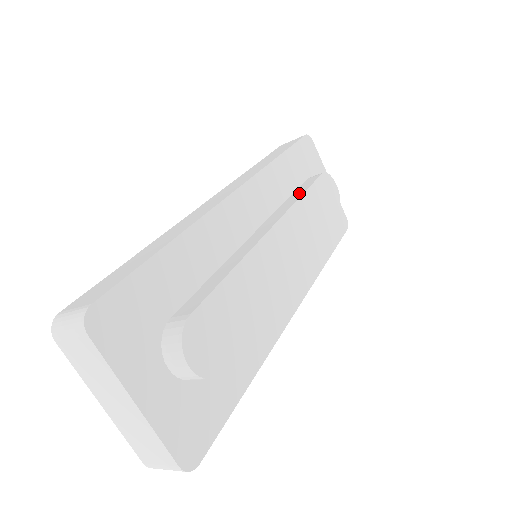
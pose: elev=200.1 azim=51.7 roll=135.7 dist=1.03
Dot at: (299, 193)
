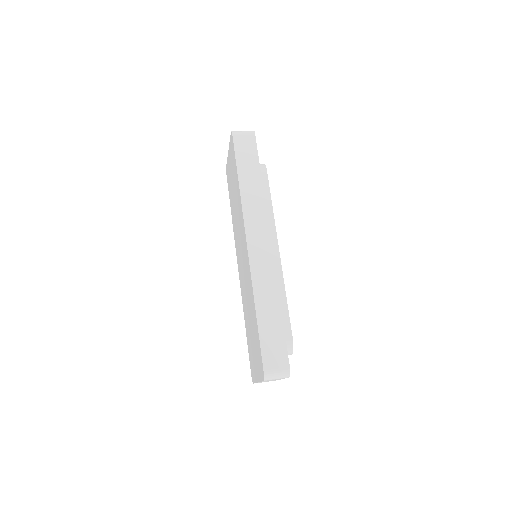
Dot at: (267, 202)
